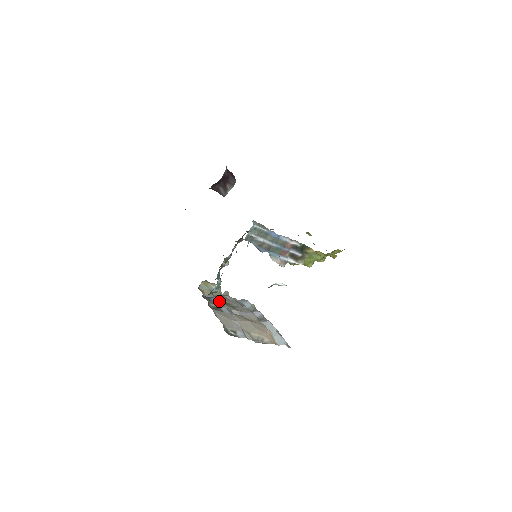
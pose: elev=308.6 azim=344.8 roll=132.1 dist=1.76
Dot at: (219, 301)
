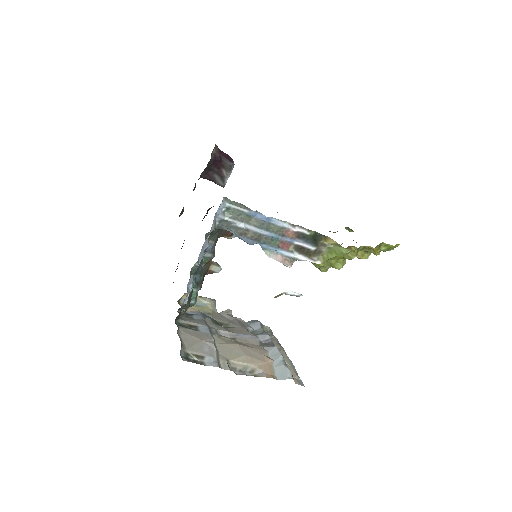
Dot at: (205, 319)
